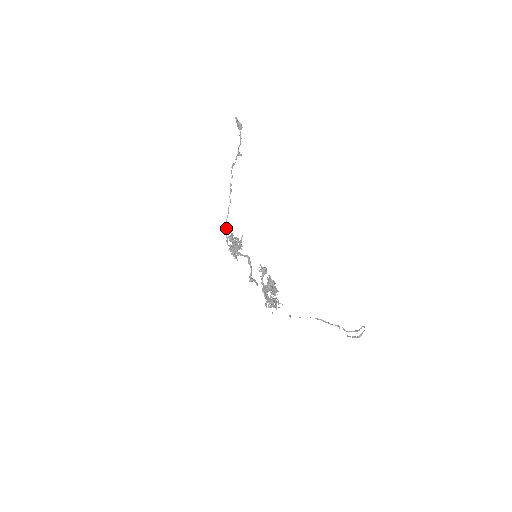
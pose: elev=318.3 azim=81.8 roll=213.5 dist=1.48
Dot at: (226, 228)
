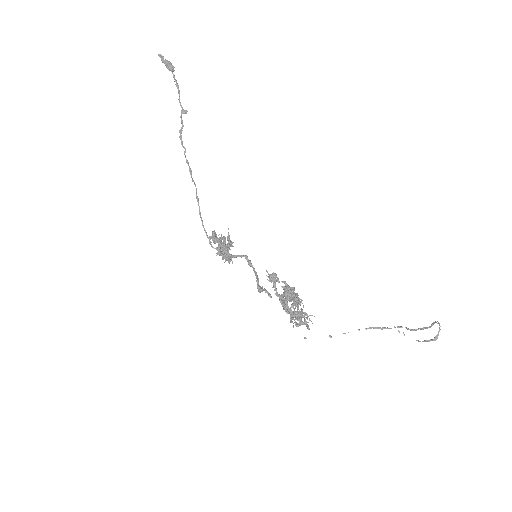
Dot at: (203, 225)
